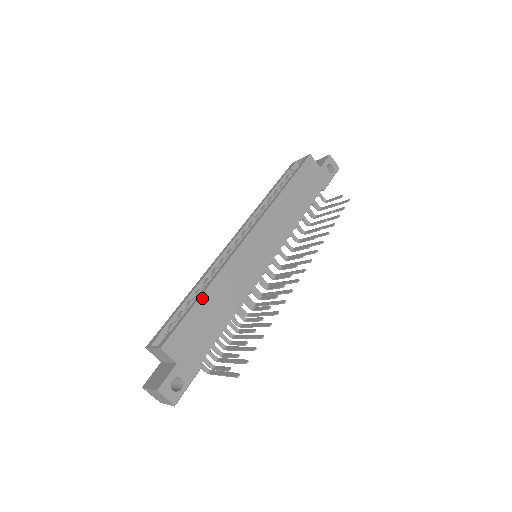
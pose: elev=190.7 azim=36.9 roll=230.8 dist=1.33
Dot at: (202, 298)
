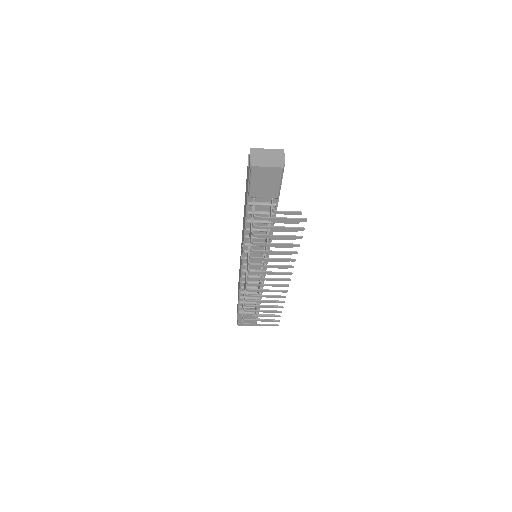
Dot at: occluded
